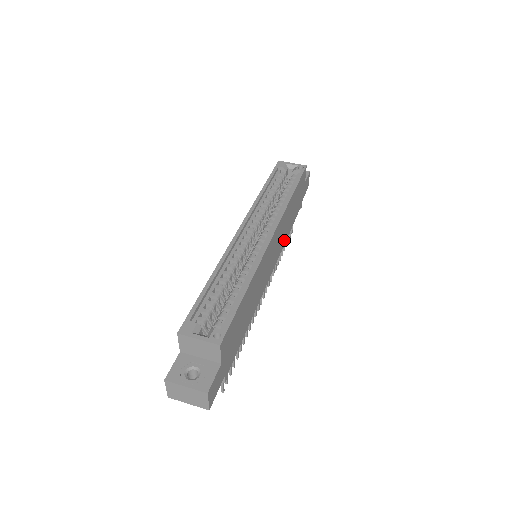
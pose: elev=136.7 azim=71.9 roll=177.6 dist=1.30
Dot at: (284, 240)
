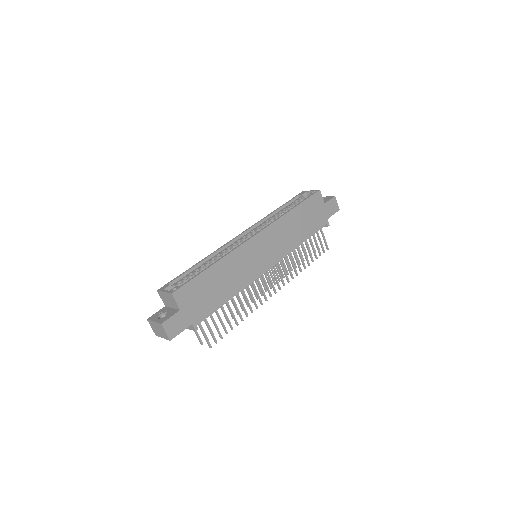
Dot at: (291, 246)
